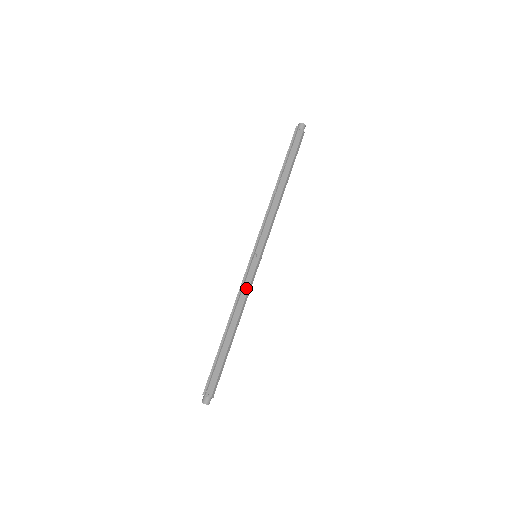
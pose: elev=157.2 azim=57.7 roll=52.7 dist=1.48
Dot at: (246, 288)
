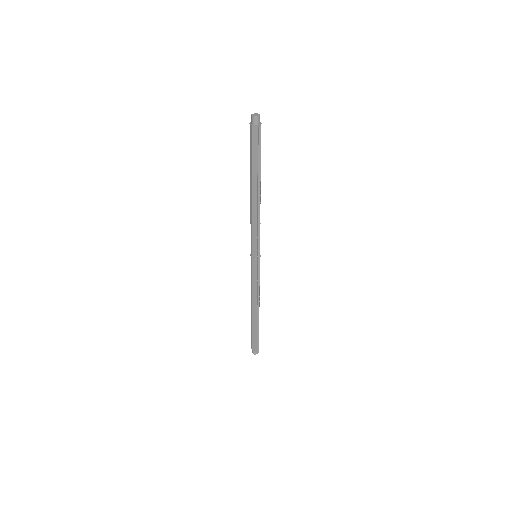
Dot at: (259, 282)
